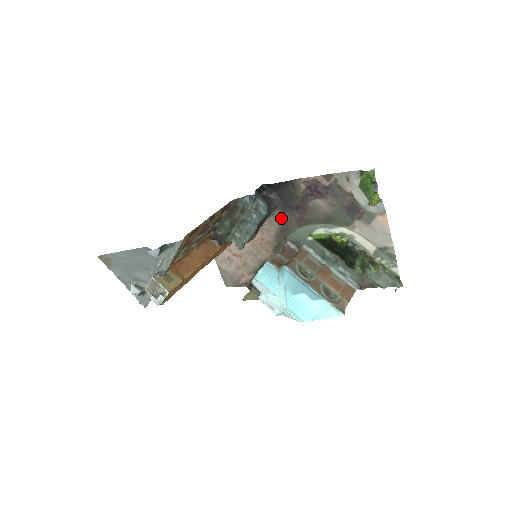
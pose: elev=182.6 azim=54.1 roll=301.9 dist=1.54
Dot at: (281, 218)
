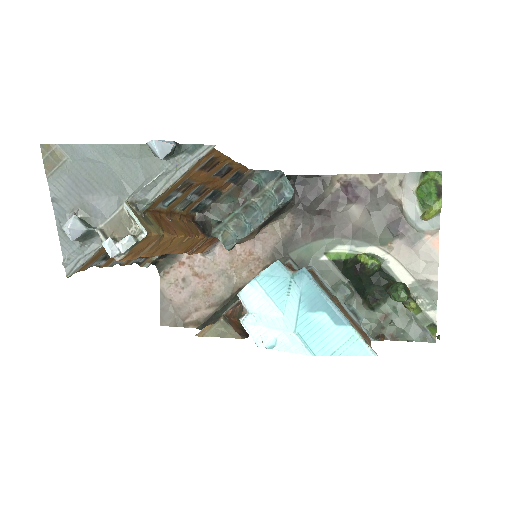
Dot at: (290, 226)
